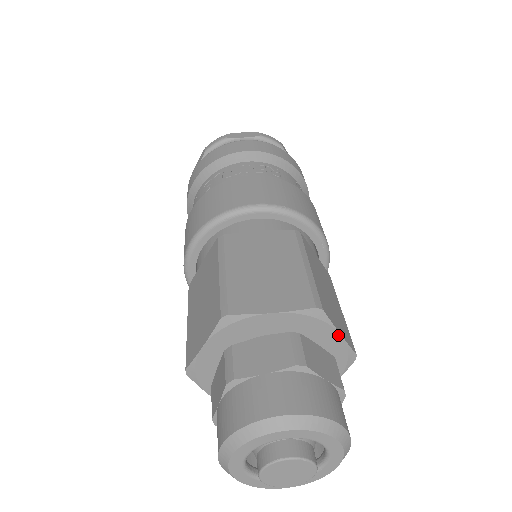
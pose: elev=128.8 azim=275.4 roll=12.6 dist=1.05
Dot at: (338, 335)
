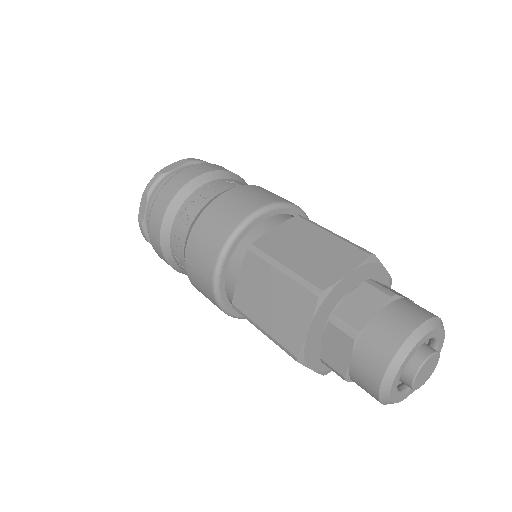
Dot at: (384, 269)
